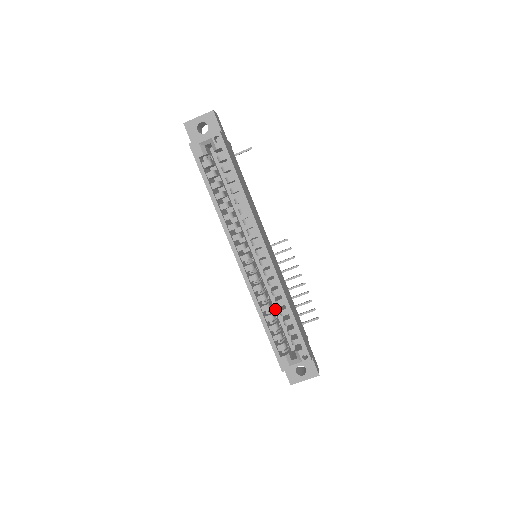
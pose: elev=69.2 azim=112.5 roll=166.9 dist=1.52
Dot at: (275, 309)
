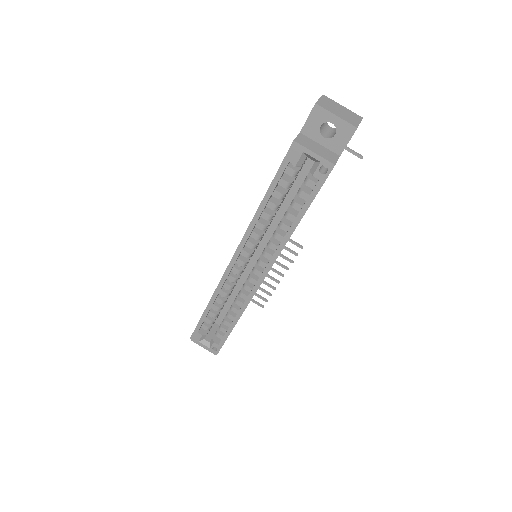
Dot at: (231, 294)
